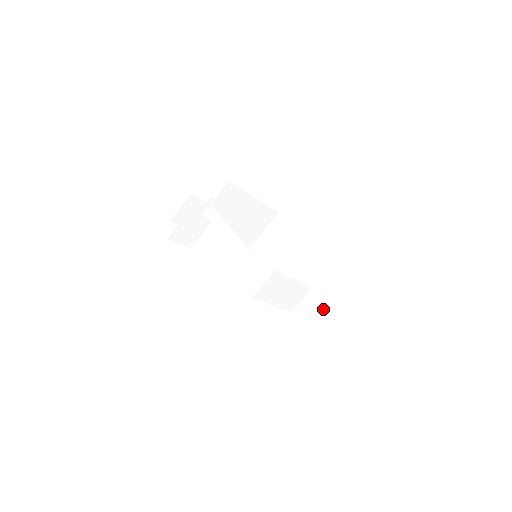
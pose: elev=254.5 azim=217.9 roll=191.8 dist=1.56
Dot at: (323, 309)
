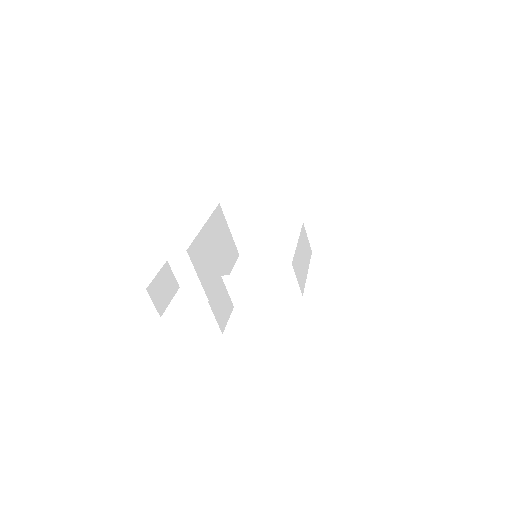
Dot at: occluded
